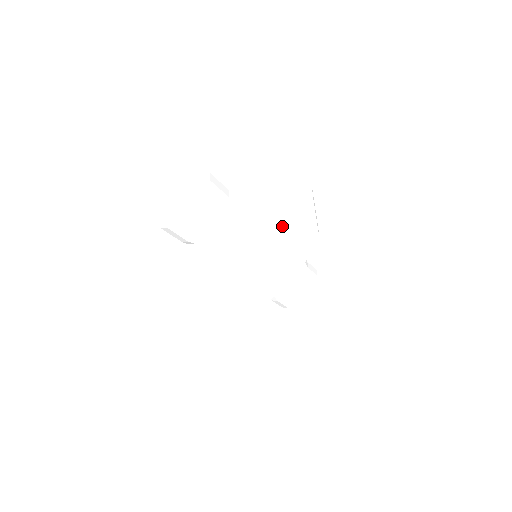
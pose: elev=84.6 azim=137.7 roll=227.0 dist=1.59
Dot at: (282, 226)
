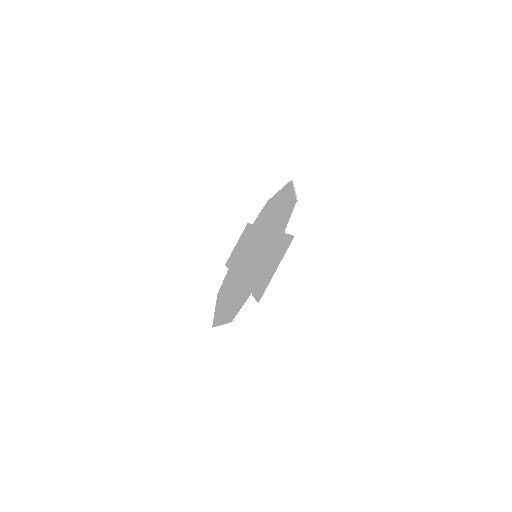
Dot at: (274, 222)
